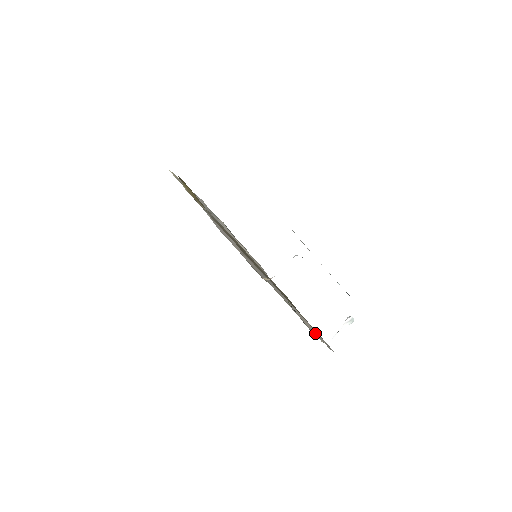
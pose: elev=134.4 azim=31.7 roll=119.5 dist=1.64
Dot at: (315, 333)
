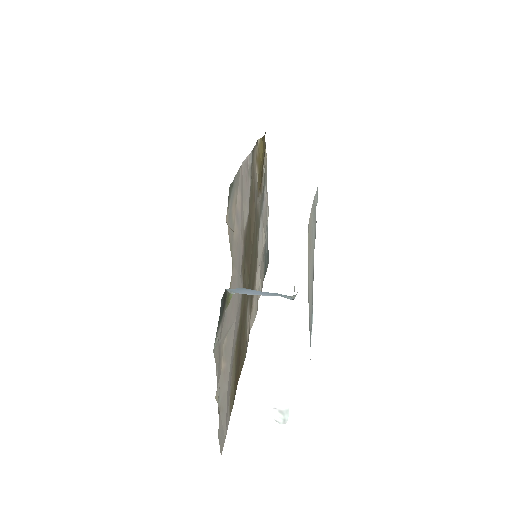
Dot at: (222, 387)
